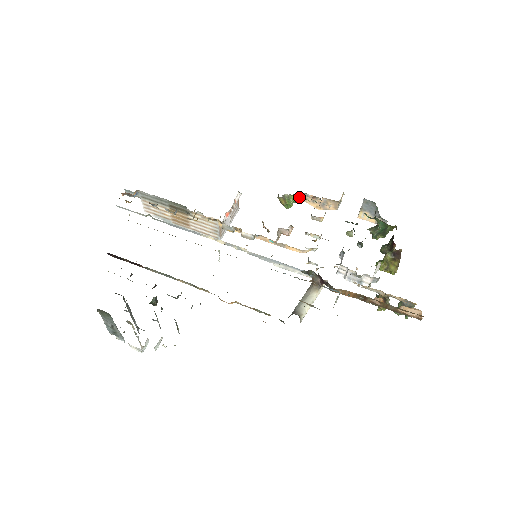
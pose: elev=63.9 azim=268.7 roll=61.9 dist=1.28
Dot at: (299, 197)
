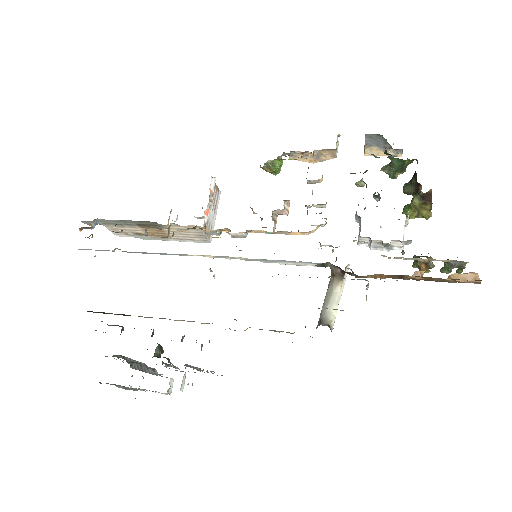
Dot at: (285, 159)
